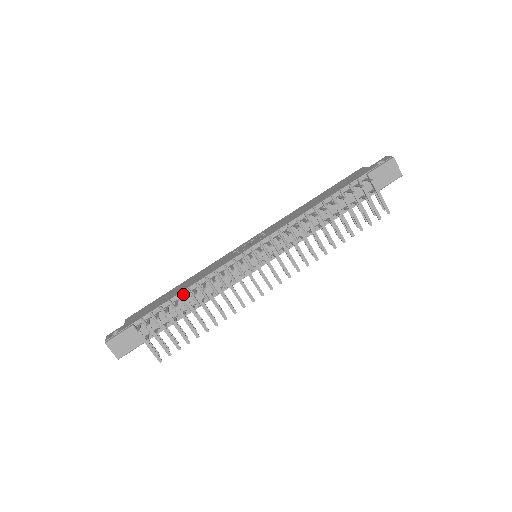
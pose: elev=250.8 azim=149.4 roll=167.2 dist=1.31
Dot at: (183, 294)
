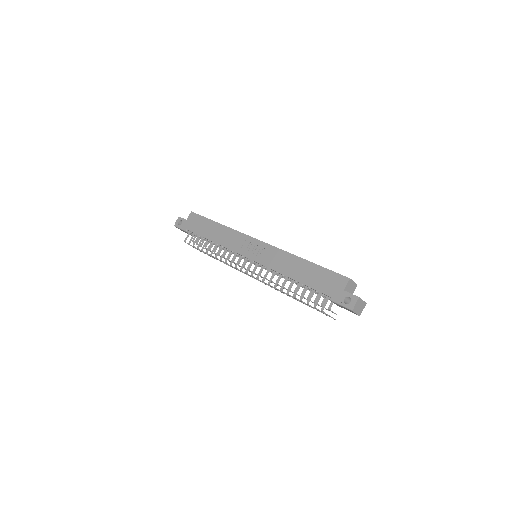
Dot at: (211, 241)
